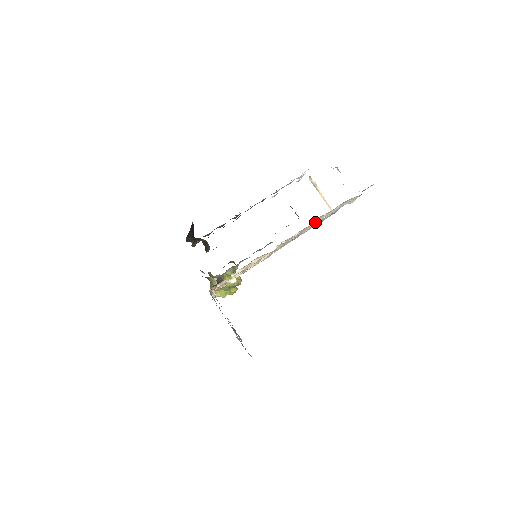
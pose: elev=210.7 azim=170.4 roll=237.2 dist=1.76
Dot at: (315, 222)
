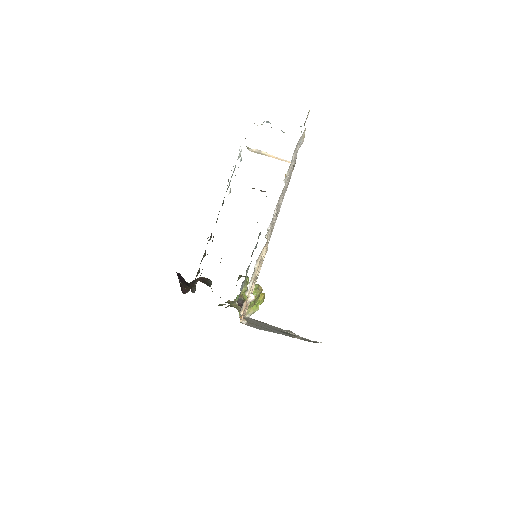
Dot at: occluded
